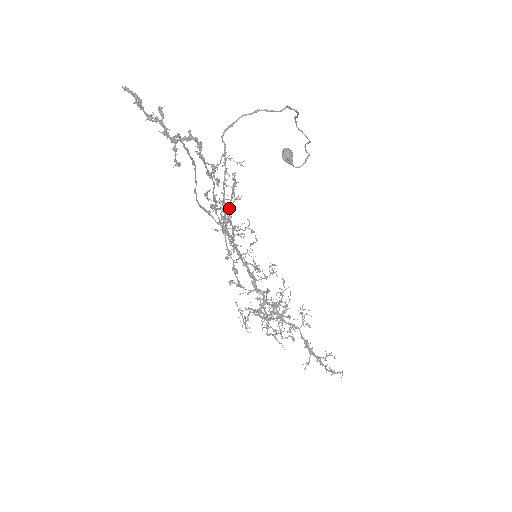
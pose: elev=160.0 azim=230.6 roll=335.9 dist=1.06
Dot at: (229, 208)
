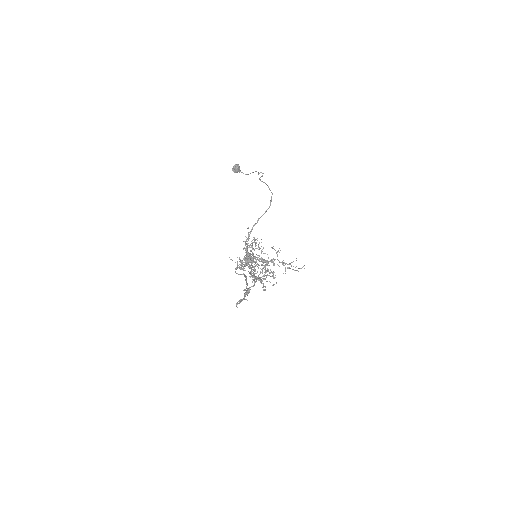
Dot at: (264, 276)
